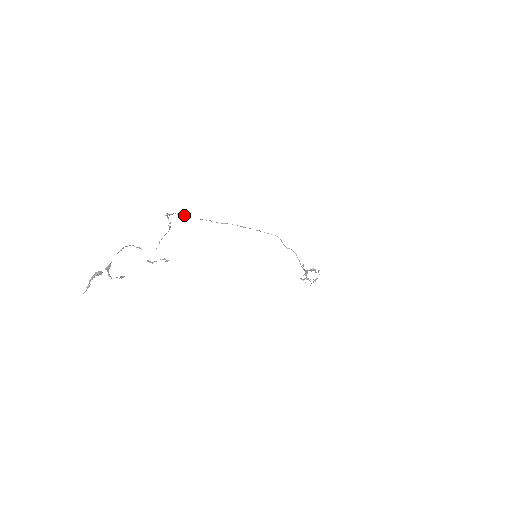
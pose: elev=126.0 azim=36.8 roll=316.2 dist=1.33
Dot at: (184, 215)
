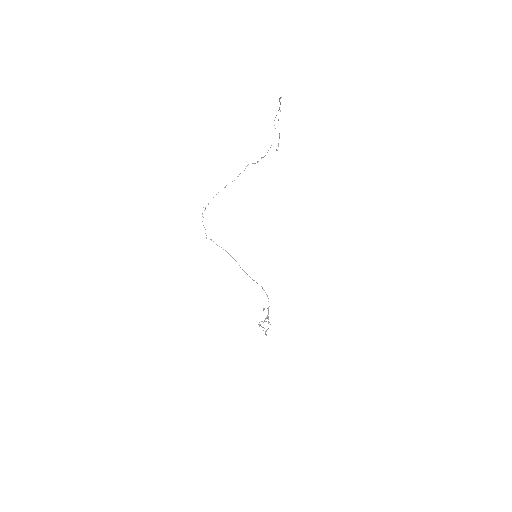
Dot at: occluded
